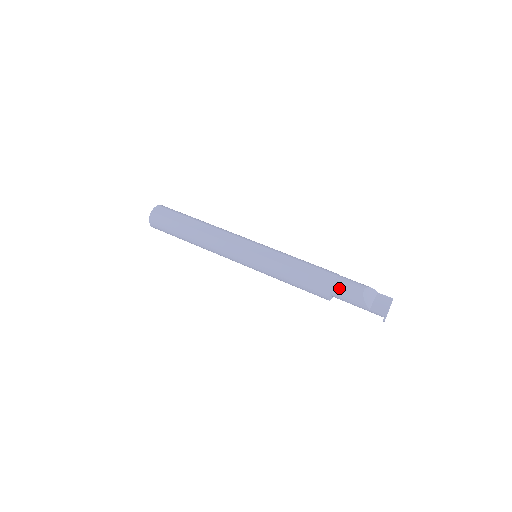
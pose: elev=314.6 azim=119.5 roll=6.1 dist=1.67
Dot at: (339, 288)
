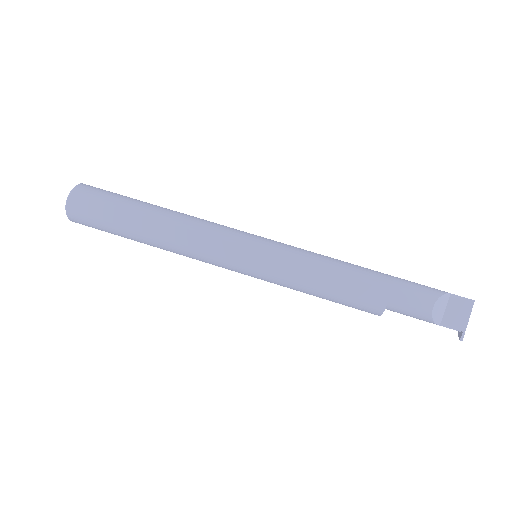
Dot at: (394, 307)
